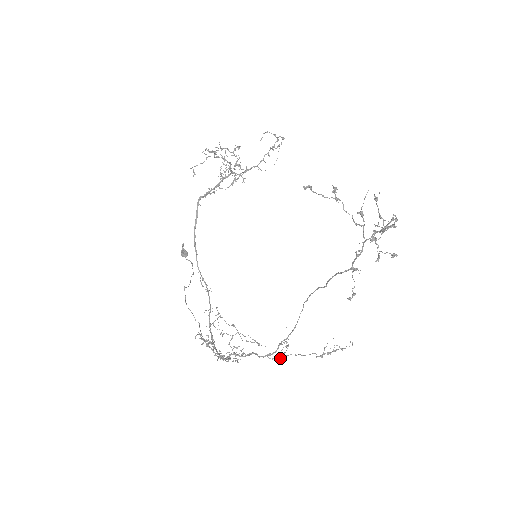
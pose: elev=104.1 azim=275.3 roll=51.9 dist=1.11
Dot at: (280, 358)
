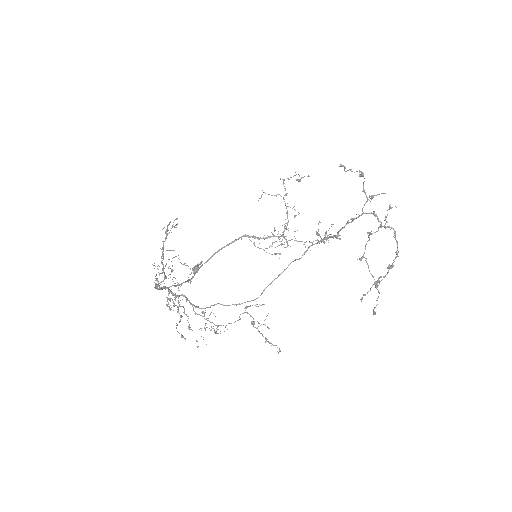
Dot at: occluded
